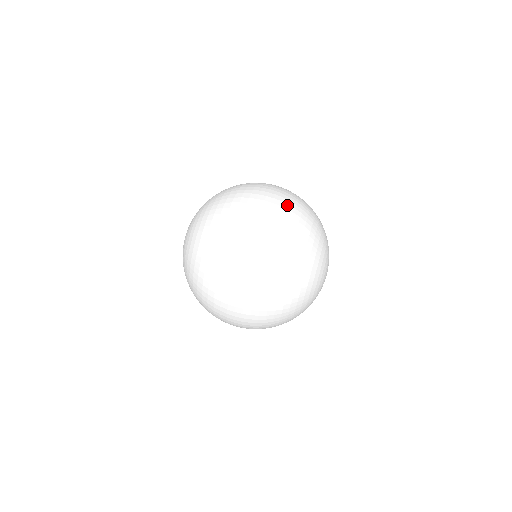
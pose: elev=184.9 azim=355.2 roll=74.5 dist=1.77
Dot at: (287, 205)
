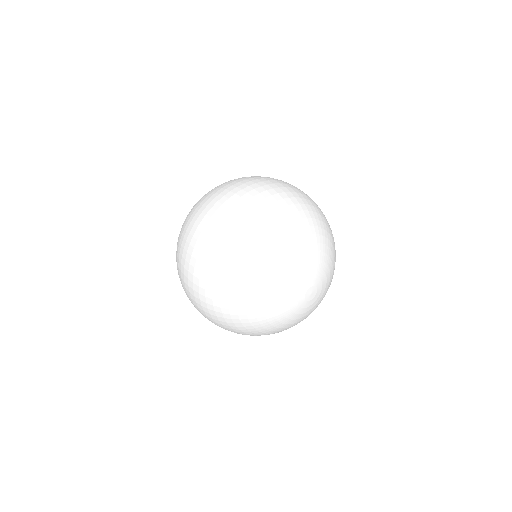
Dot at: (276, 193)
